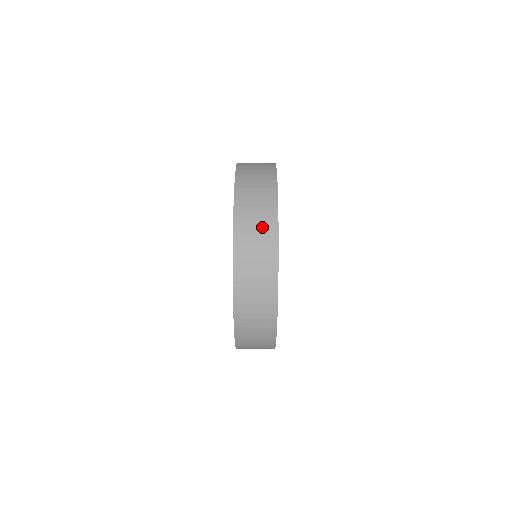
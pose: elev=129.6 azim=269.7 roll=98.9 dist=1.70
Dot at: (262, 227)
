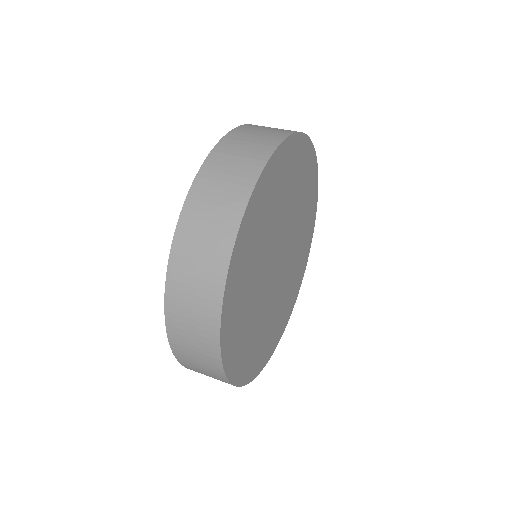
Dot at: (208, 257)
